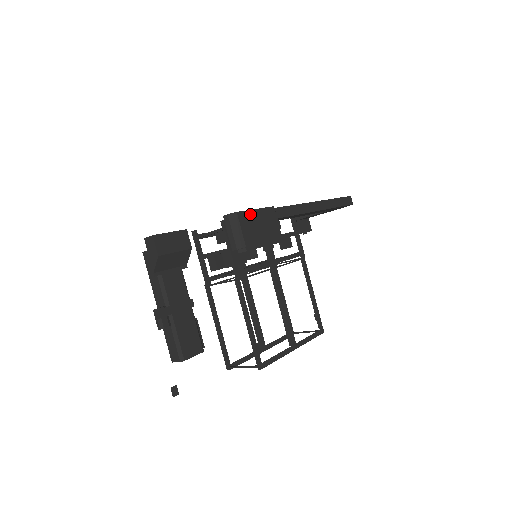
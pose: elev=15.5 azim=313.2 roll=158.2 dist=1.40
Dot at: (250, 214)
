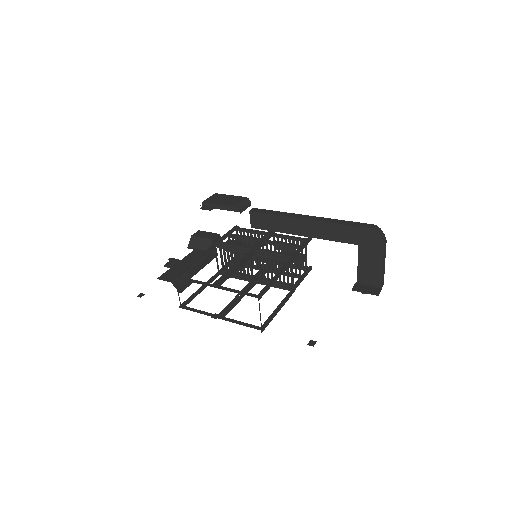
Dot at: (224, 195)
